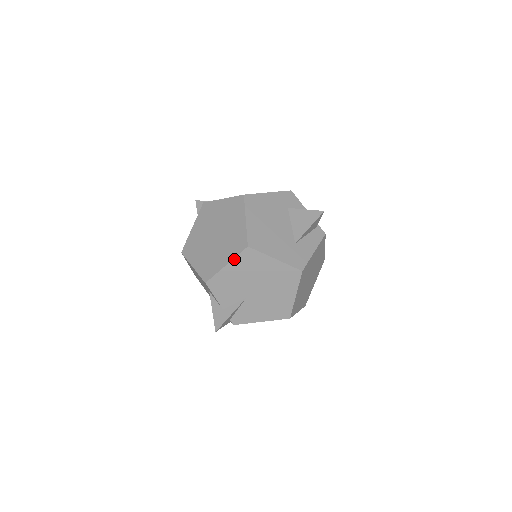
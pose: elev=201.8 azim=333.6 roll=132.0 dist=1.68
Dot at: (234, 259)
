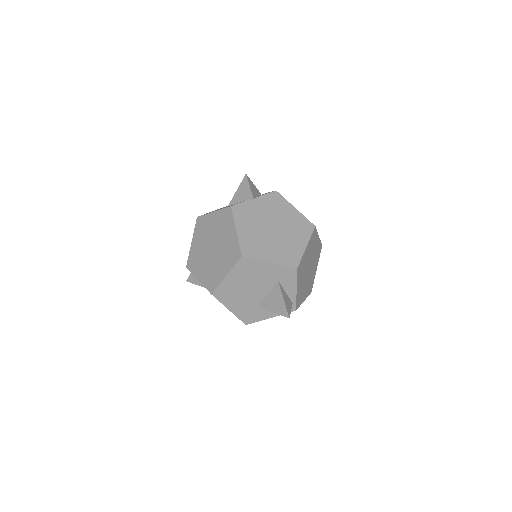
Dot at: (203, 285)
